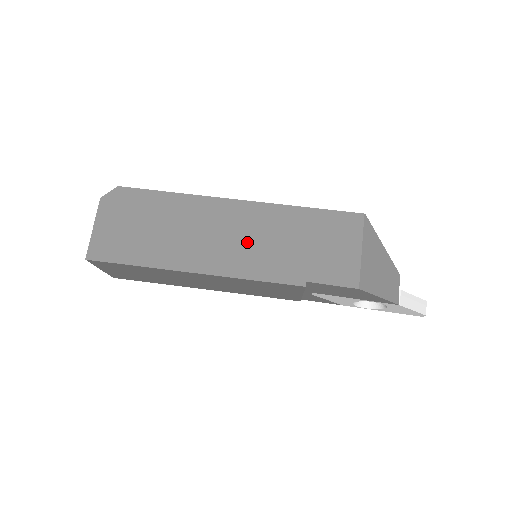
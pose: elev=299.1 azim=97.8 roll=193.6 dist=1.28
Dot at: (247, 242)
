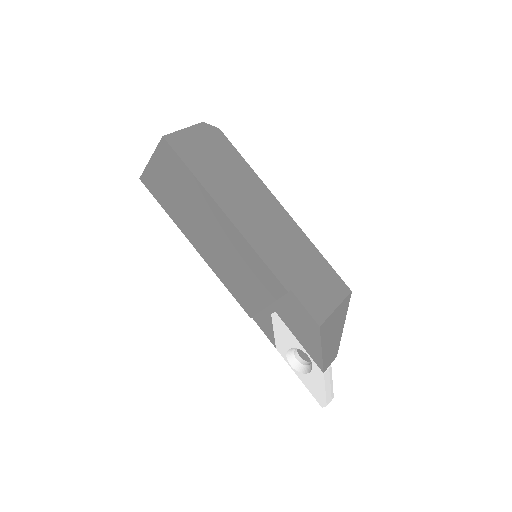
Dot at: (272, 233)
